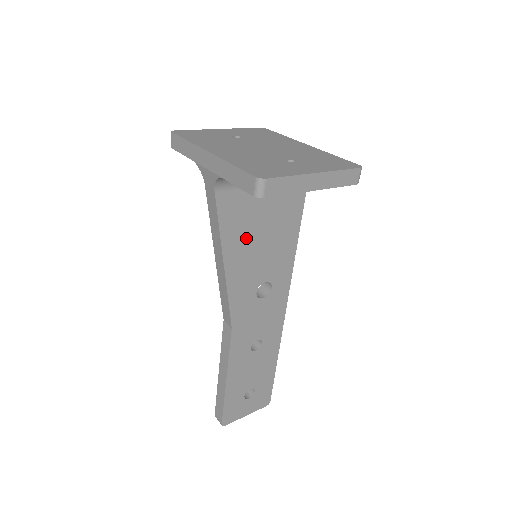
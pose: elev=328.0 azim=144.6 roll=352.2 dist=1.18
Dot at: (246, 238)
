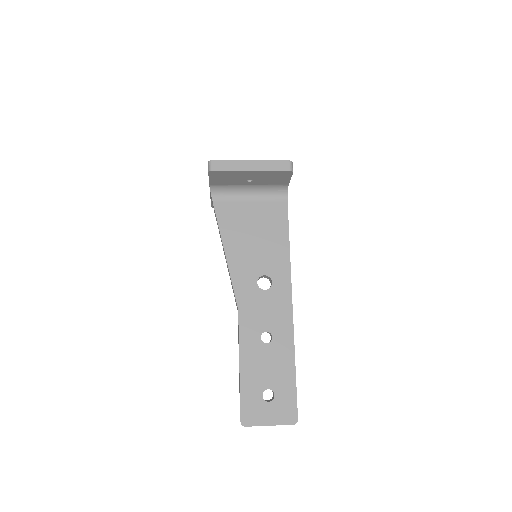
Dot at: (241, 236)
